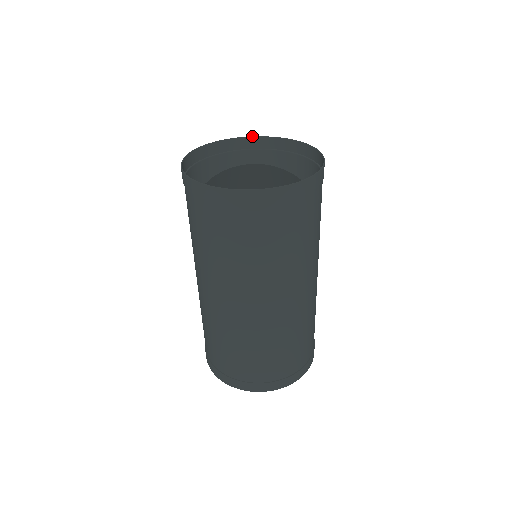
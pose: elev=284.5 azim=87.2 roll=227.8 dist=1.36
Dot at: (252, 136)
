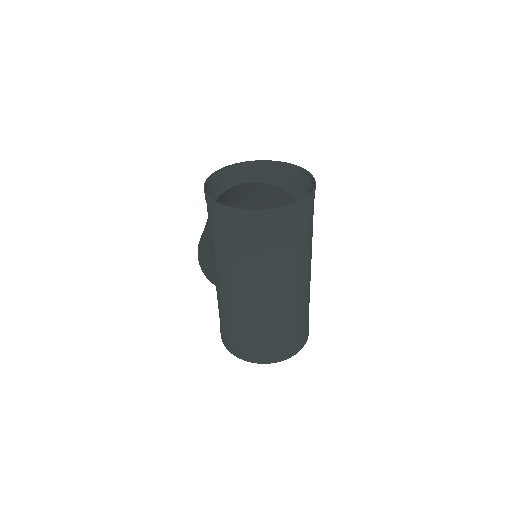
Dot at: occluded
